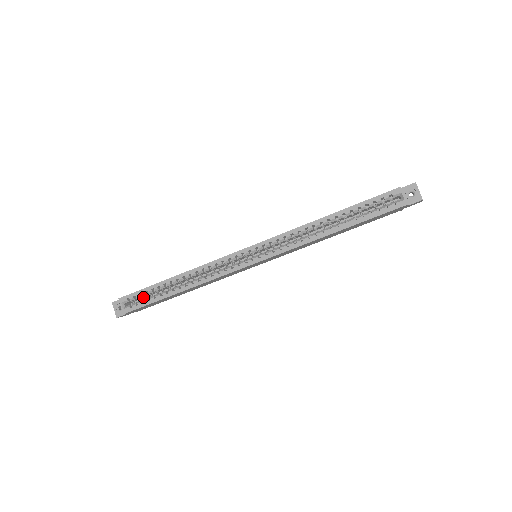
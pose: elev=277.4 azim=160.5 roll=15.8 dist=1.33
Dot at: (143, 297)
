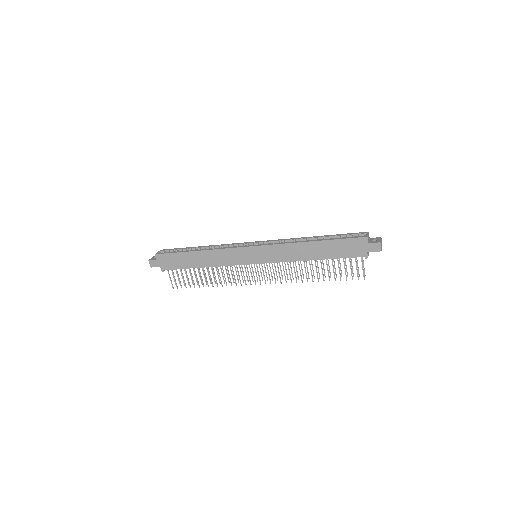
Dot at: occluded
